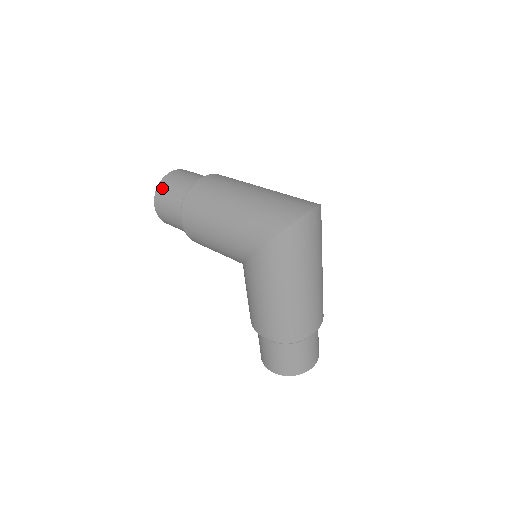
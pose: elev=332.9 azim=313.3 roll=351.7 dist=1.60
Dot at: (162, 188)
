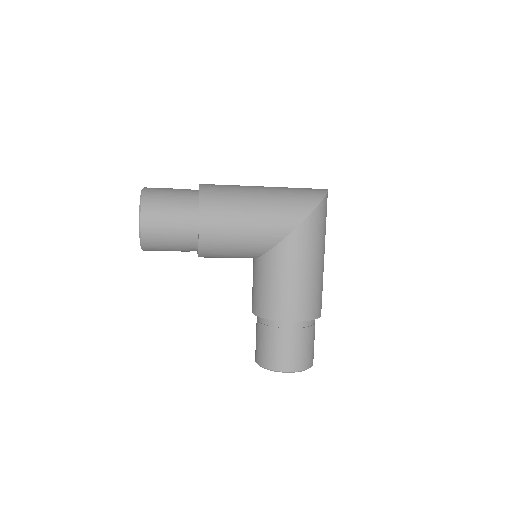
Dot at: (151, 196)
